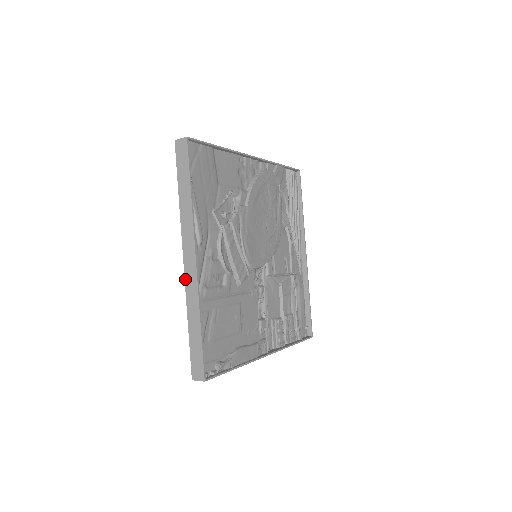
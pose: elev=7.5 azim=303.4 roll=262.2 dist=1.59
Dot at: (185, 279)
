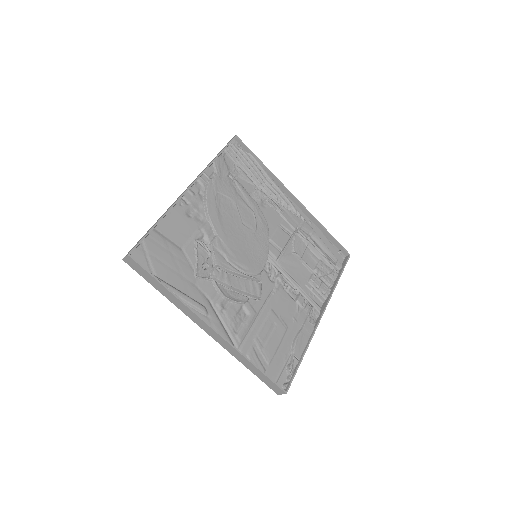
Dot at: occluded
